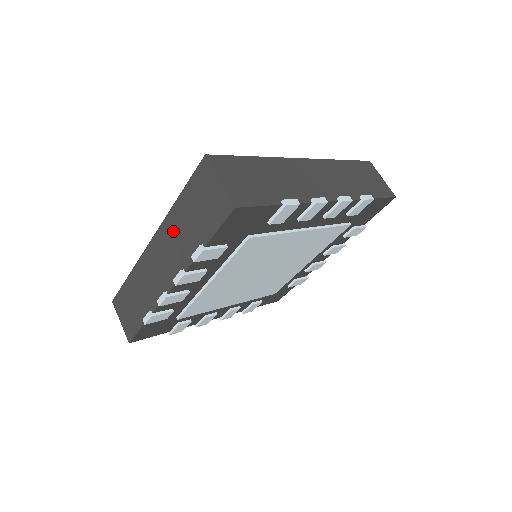
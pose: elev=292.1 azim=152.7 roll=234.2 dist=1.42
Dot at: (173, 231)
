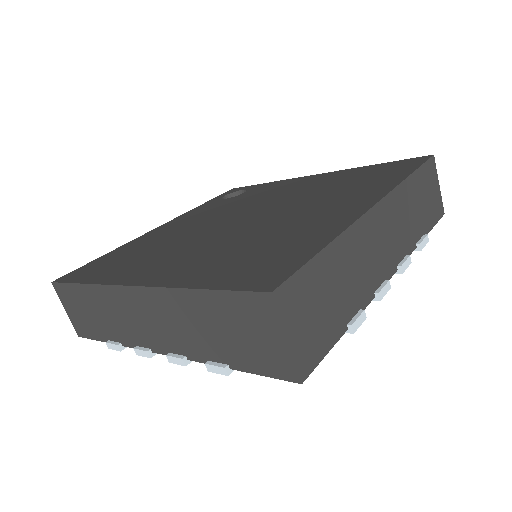
Dot at: (178, 312)
